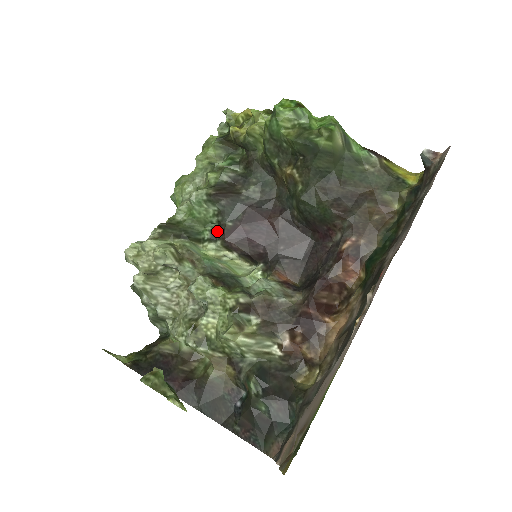
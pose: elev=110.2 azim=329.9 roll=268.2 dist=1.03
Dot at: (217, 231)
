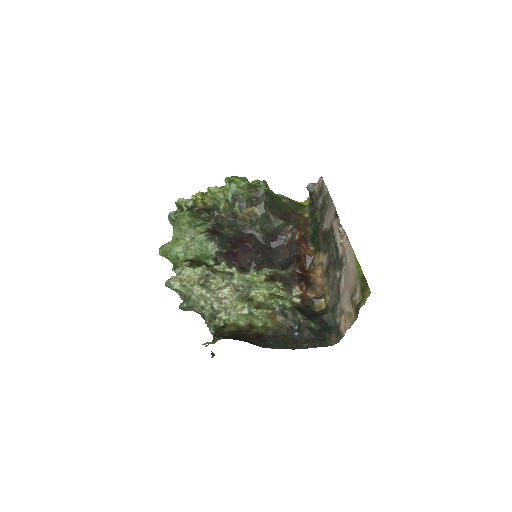
Dot at: (218, 258)
